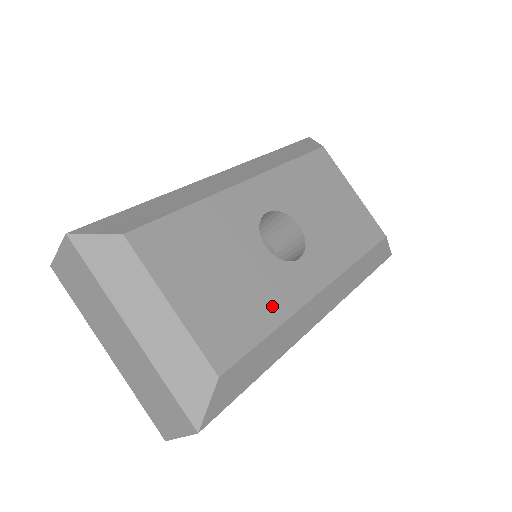
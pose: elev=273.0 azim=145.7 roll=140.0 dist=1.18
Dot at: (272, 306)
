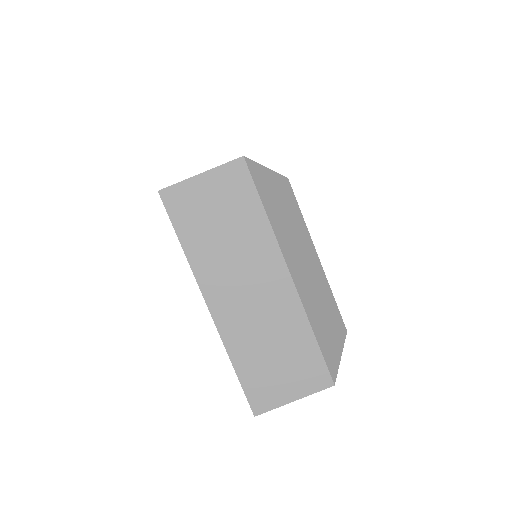
Dot at: occluded
